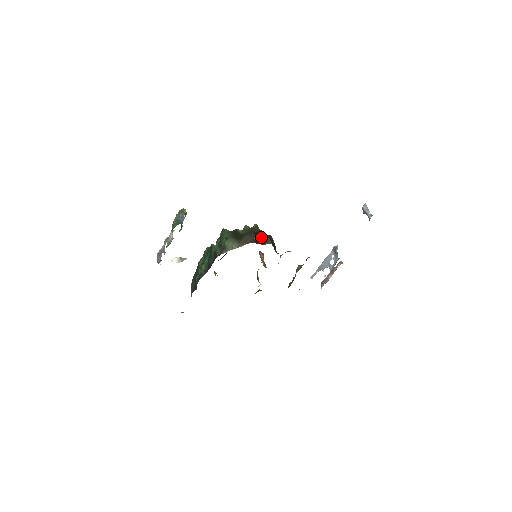
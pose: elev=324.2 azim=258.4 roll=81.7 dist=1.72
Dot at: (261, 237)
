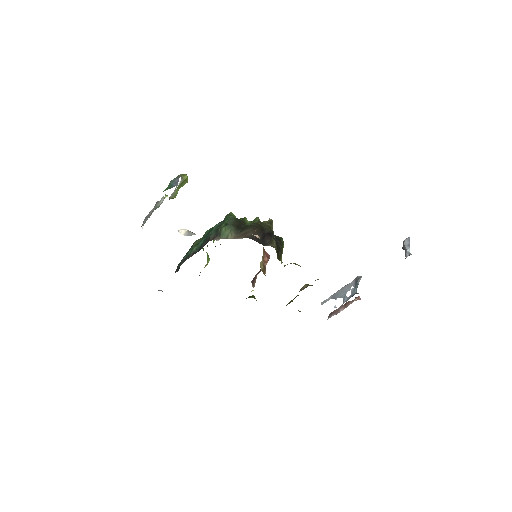
Dot at: (266, 236)
